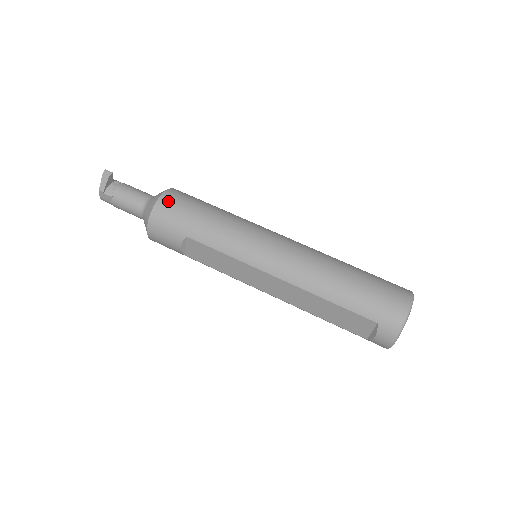
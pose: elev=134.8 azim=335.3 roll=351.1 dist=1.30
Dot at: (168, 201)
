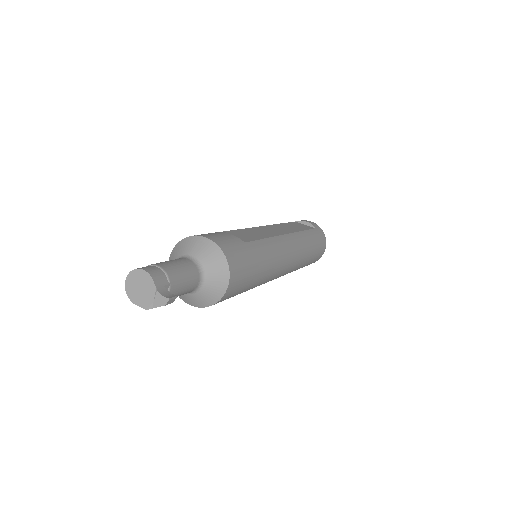
Dot at: (232, 290)
